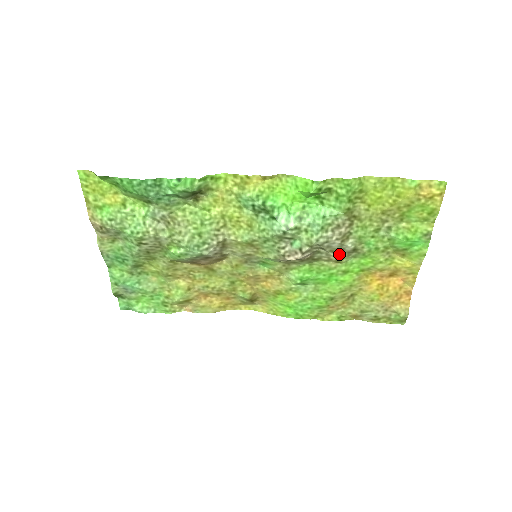
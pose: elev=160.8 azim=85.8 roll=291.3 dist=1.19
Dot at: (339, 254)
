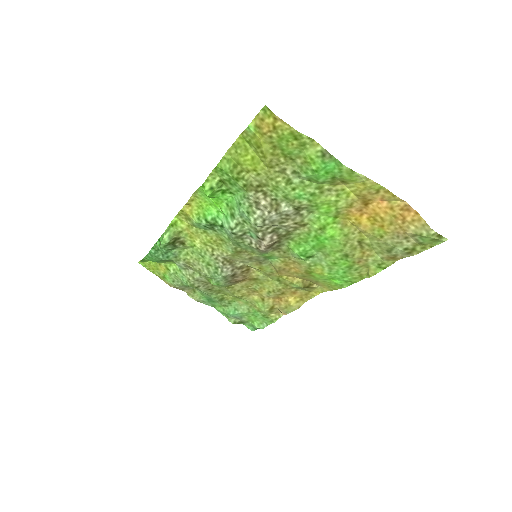
Dot at: (292, 220)
